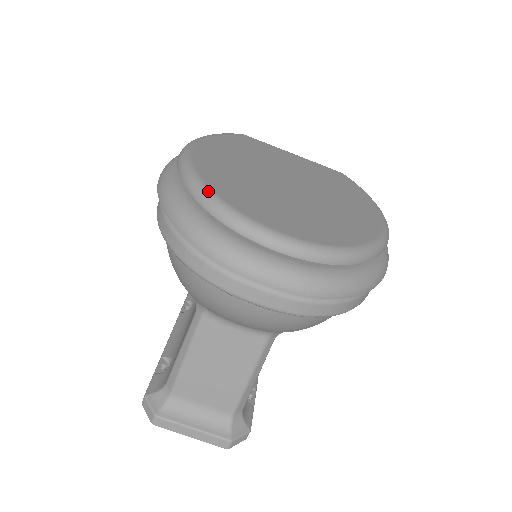
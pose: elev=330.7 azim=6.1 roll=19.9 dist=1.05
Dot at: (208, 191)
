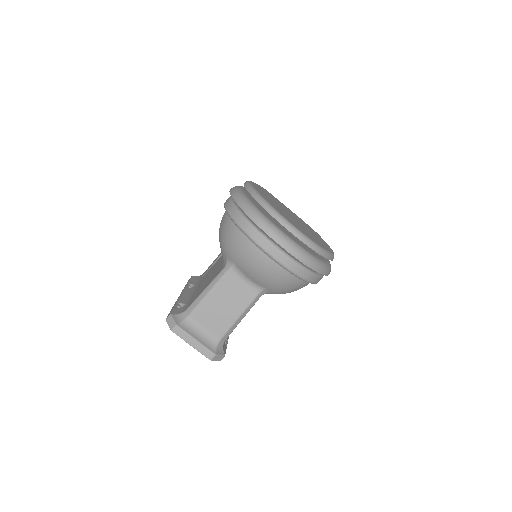
Dot at: (265, 200)
